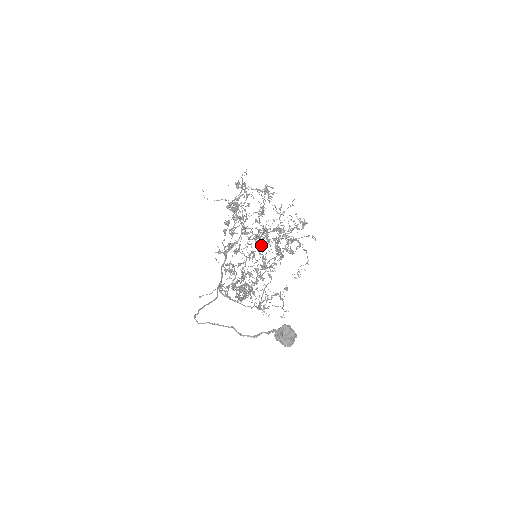
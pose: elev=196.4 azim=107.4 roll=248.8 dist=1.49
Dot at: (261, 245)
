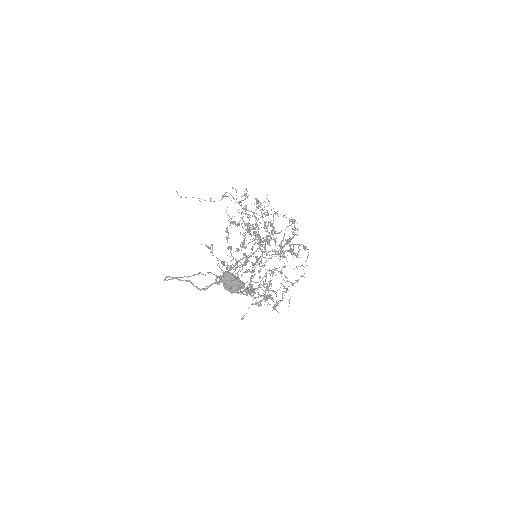
Dot at: occluded
